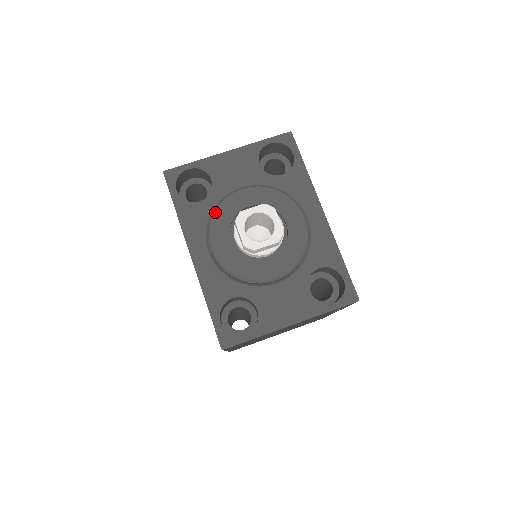
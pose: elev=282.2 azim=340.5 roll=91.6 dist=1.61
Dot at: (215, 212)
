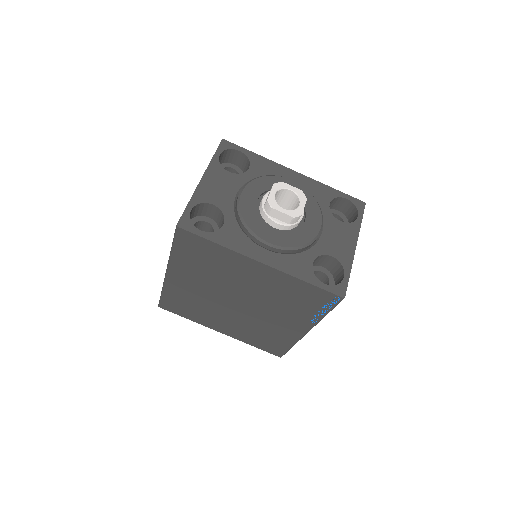
Dot at: (244, 220)
